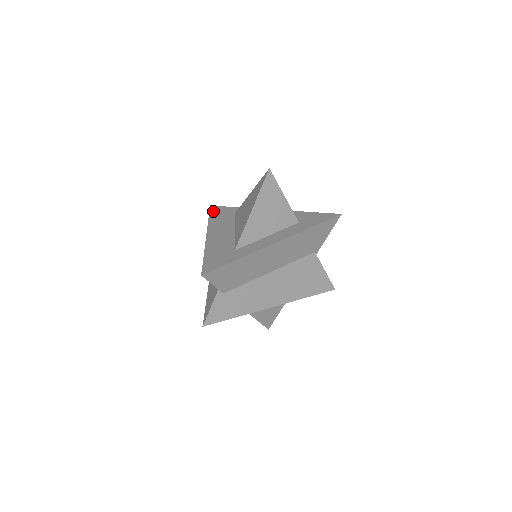
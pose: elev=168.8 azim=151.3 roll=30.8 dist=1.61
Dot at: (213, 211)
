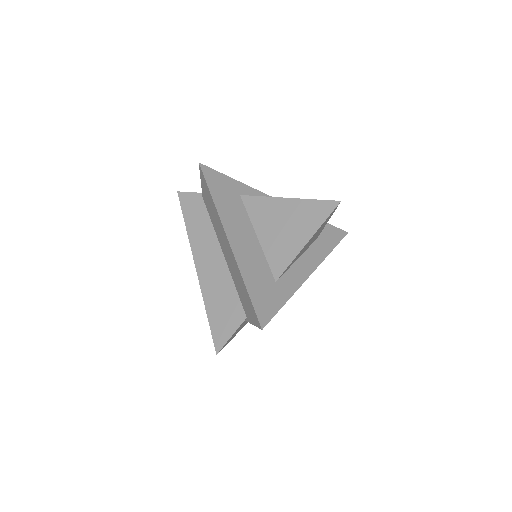
Dot at: (210, 180)
